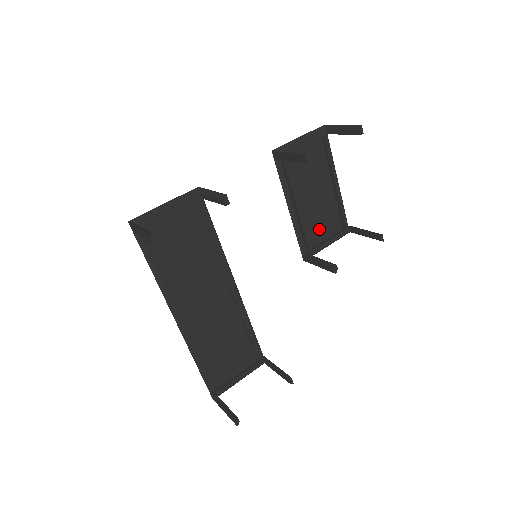
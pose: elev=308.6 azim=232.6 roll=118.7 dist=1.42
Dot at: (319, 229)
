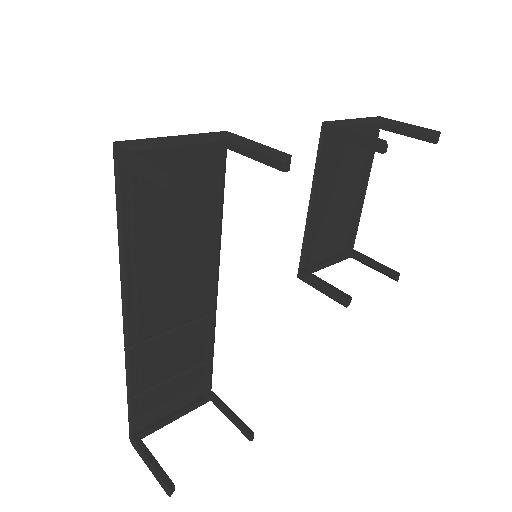
Dot at: (326, 243)
